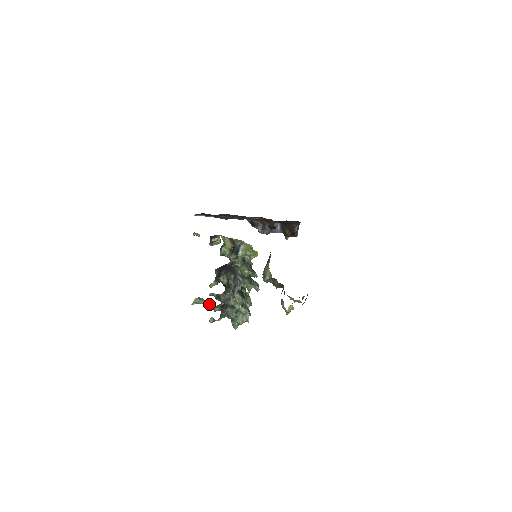
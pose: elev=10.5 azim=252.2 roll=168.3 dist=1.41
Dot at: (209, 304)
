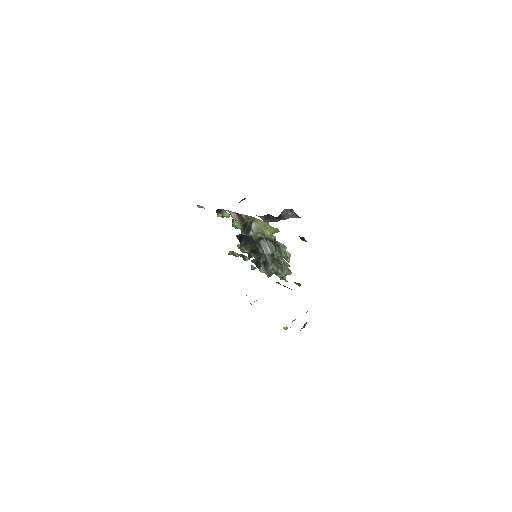
Dot at: (243, 259)
